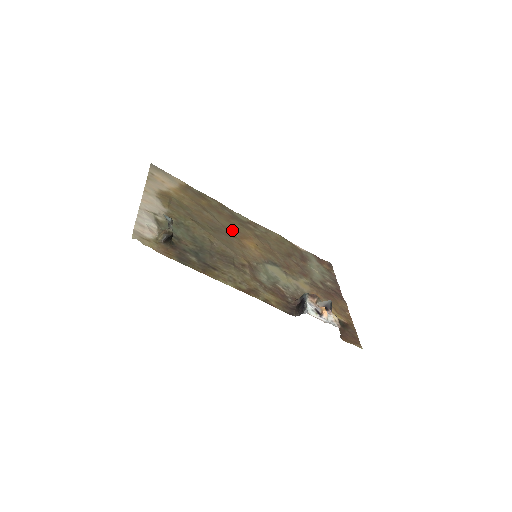
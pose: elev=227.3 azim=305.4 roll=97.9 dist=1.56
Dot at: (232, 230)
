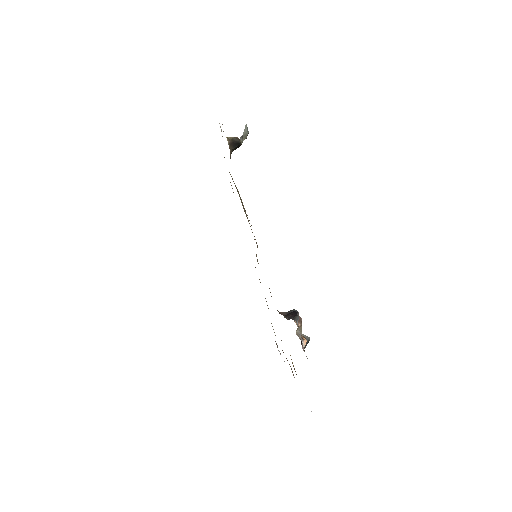
Dot at: occluded
